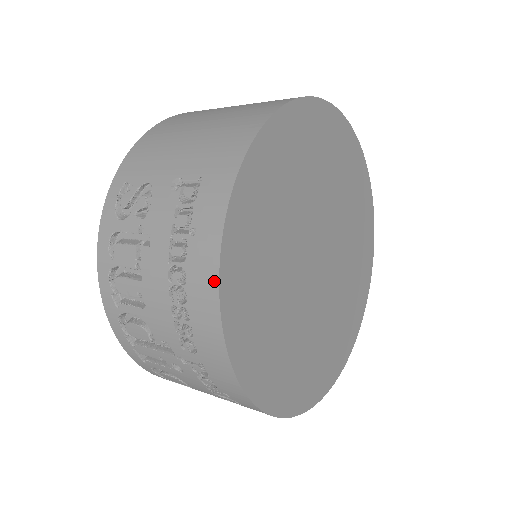
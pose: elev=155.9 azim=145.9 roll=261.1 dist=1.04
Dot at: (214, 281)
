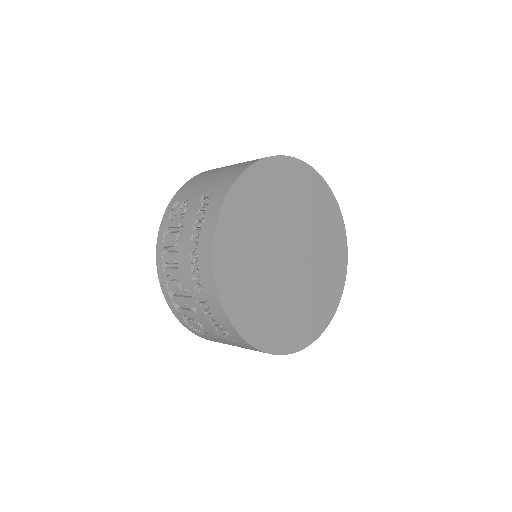
Dot at: (211, 245)
